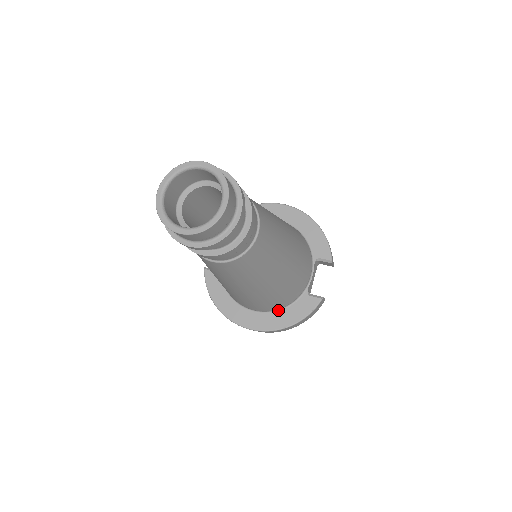
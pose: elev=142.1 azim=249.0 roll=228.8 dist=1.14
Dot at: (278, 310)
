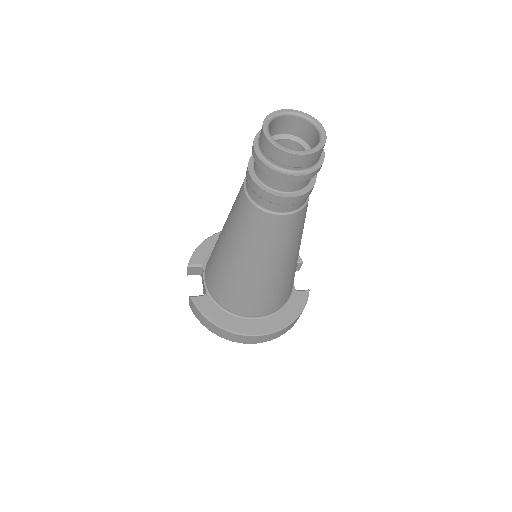
Dot at: (278, 310)
